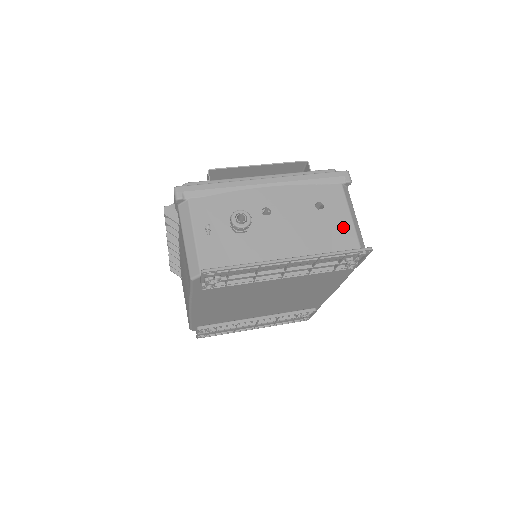
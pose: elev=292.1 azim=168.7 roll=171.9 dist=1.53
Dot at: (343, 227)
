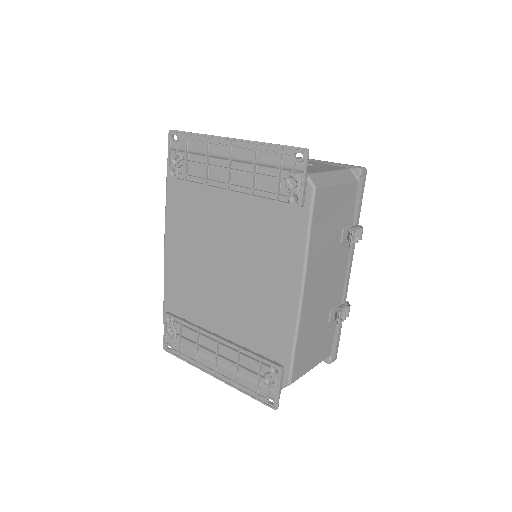
Dot at: (313, 169)
